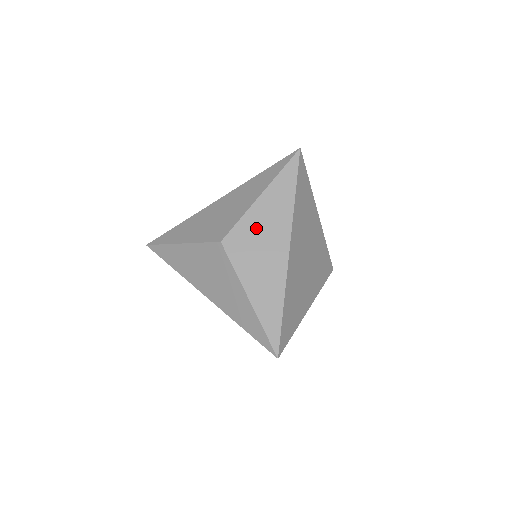
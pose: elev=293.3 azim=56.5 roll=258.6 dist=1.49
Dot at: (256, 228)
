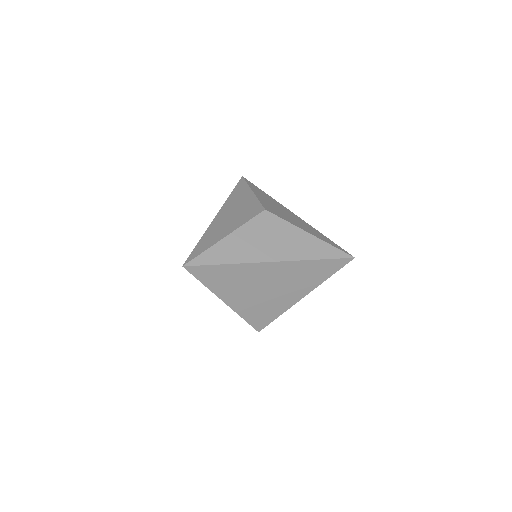
Dot at: (270, 204)
